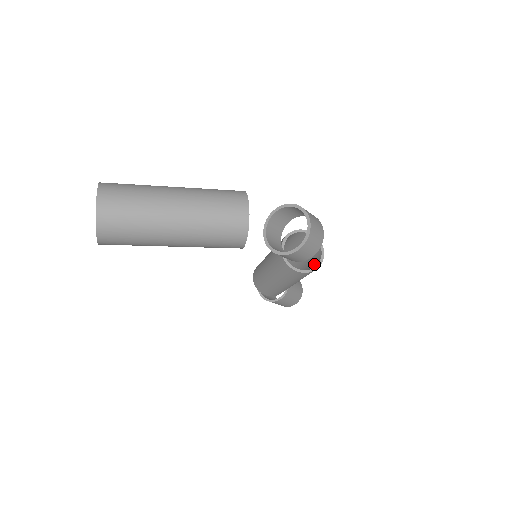
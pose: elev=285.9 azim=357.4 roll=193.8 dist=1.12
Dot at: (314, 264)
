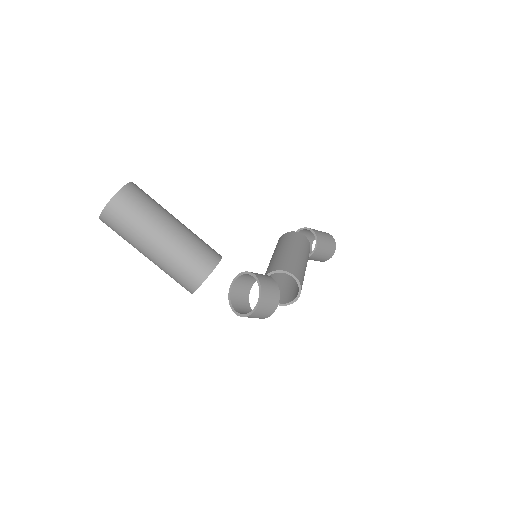
Dot at: (289, 296)
